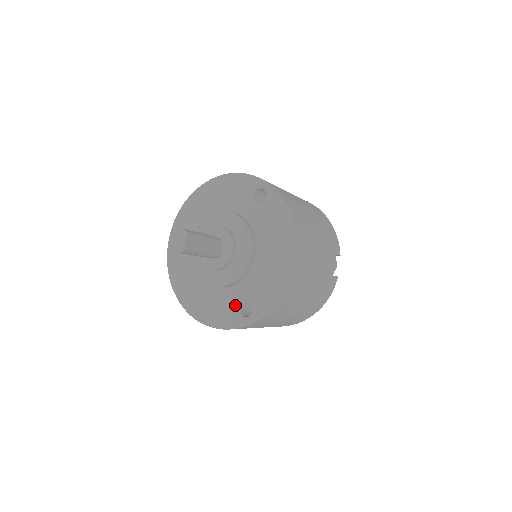
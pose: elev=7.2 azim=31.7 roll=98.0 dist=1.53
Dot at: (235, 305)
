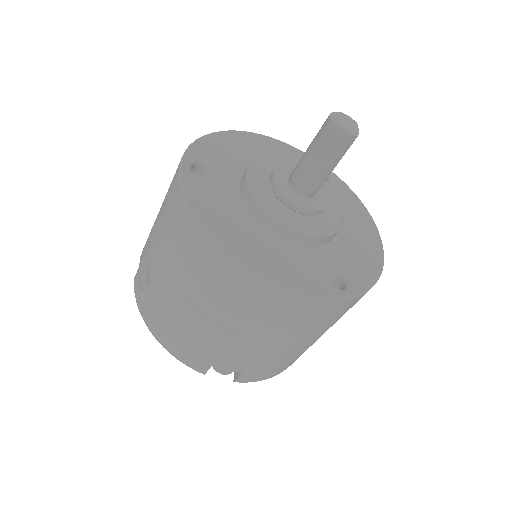
Dot at: (321, 270)
